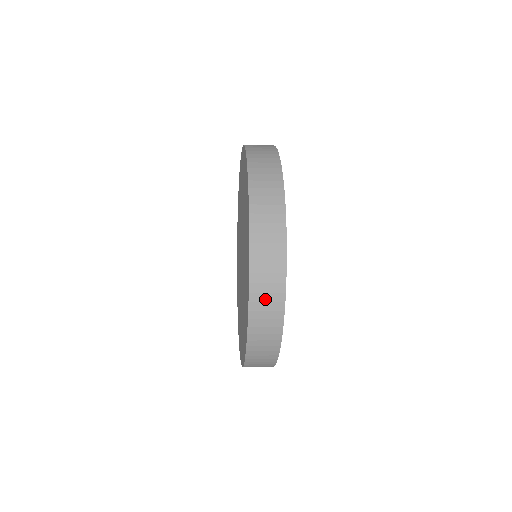
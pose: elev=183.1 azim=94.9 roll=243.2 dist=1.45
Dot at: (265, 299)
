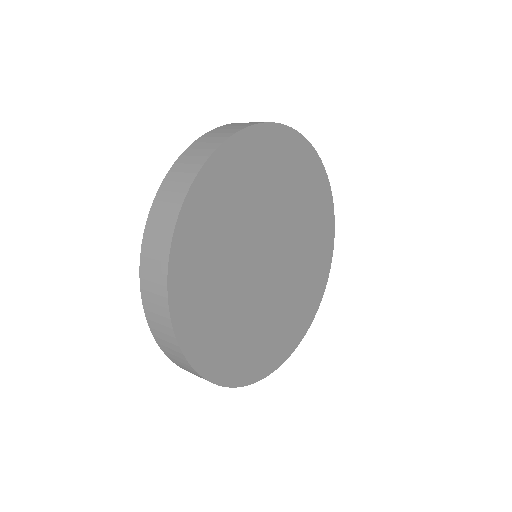
Dot at: (171, 352)
